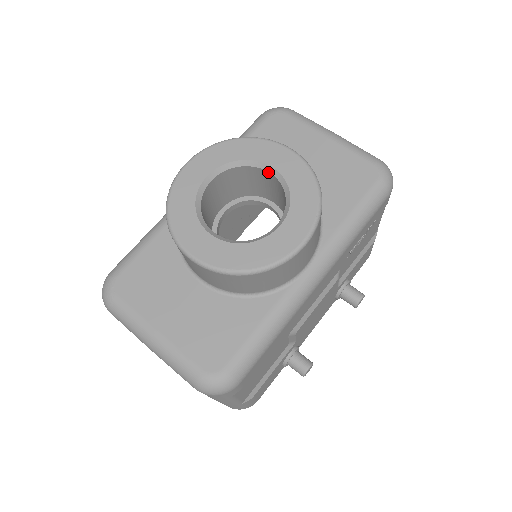
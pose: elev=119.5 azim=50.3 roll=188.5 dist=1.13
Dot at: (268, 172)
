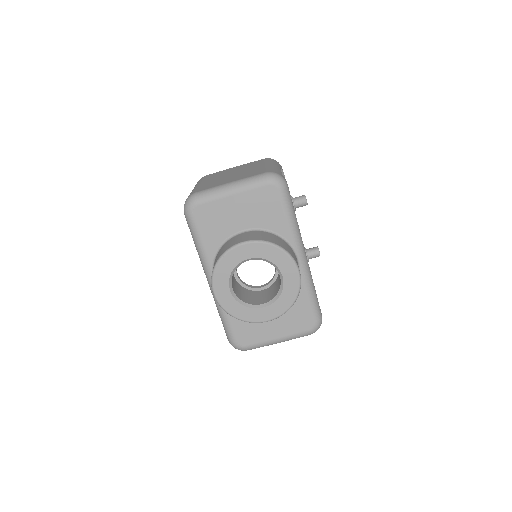
Dot at: occluded
